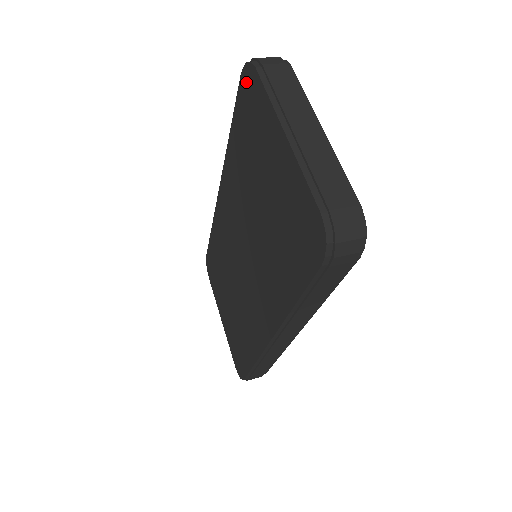
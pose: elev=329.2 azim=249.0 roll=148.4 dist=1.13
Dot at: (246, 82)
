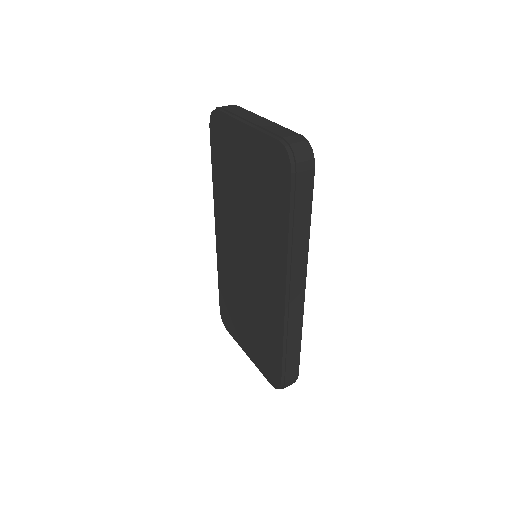
Dot at: (214, 125)
